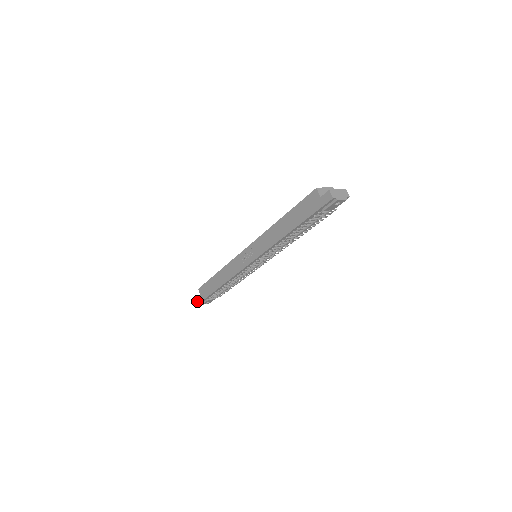
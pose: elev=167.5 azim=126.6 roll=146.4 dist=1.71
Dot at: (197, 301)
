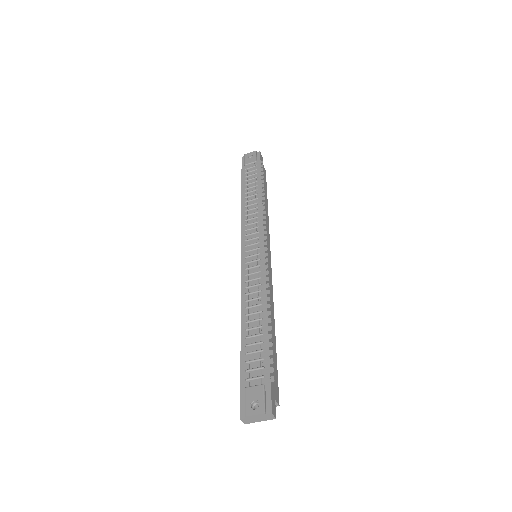
Dot at: occluded
